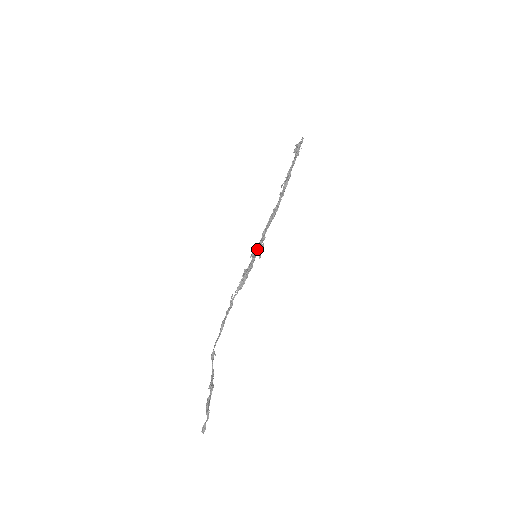
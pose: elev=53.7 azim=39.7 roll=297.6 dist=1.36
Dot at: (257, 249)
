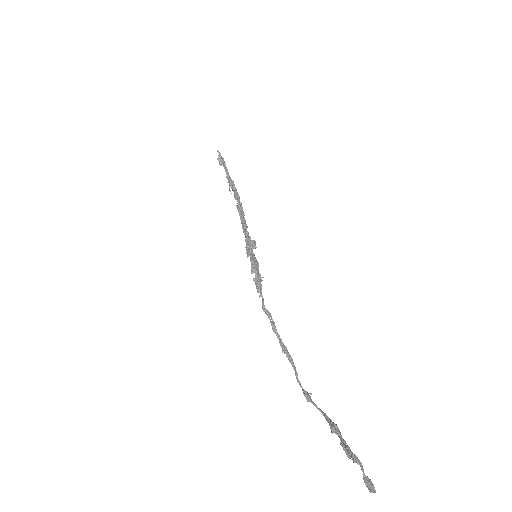
Dot at: (246, 243)
